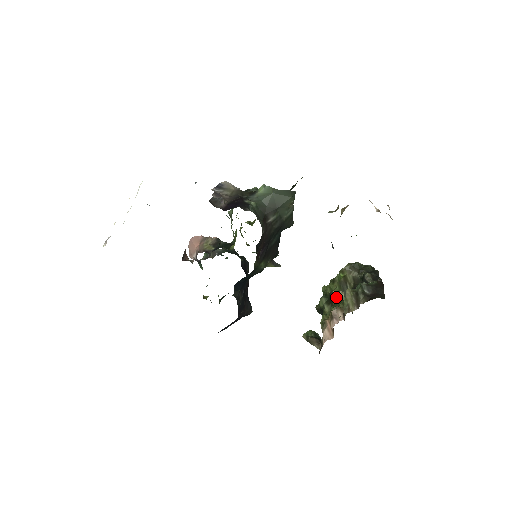
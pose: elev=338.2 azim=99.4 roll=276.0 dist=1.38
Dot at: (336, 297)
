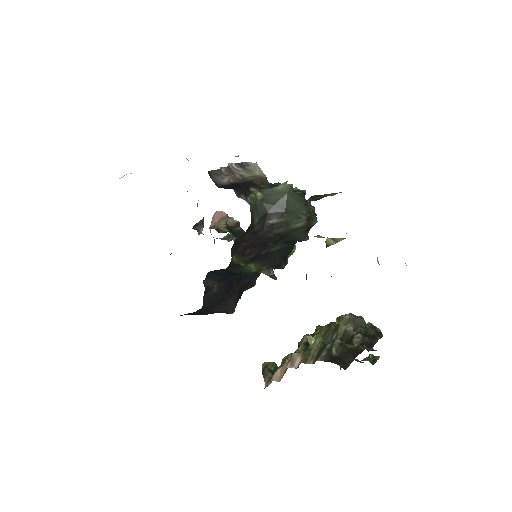
Dot at: (314, 342)
